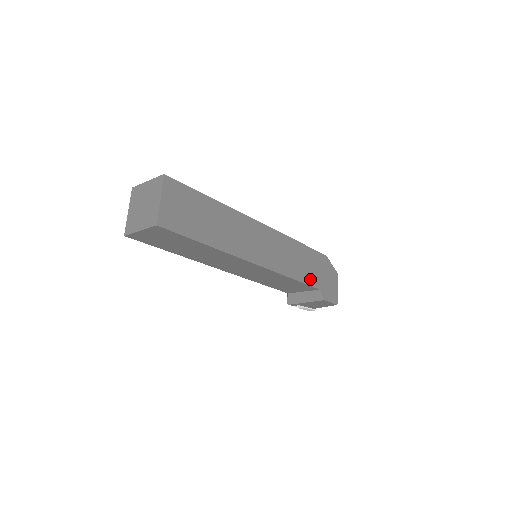
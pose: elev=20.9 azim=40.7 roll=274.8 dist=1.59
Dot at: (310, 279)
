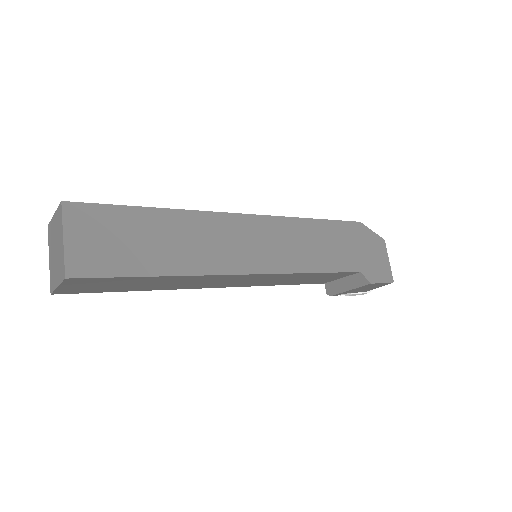
Dot at: (342, 263)
